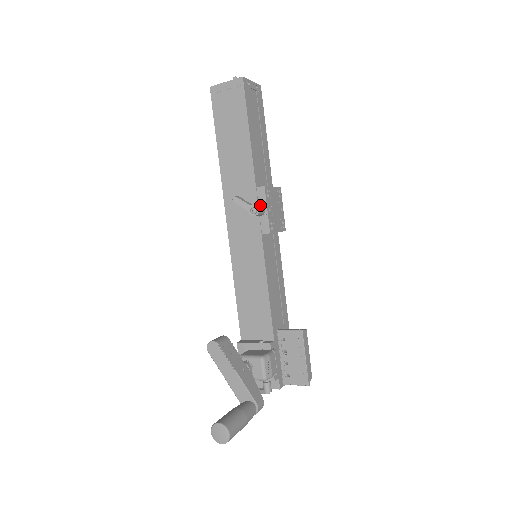
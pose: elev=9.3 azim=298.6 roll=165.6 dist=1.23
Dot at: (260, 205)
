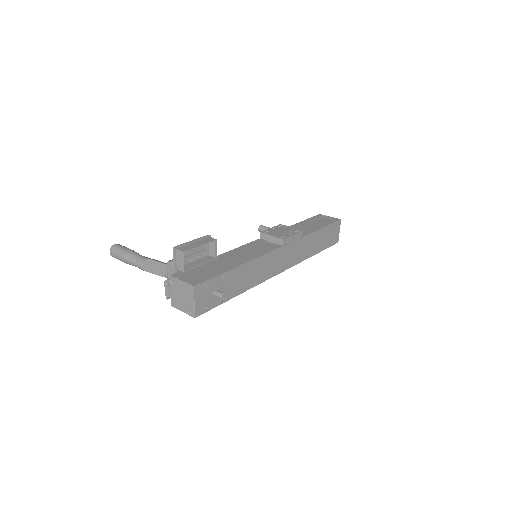
Dot at: occluded
